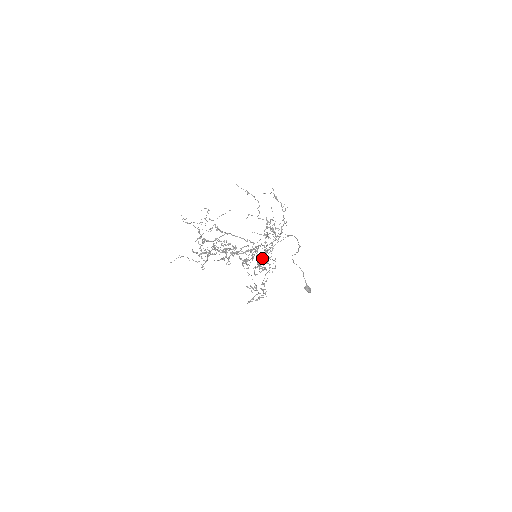
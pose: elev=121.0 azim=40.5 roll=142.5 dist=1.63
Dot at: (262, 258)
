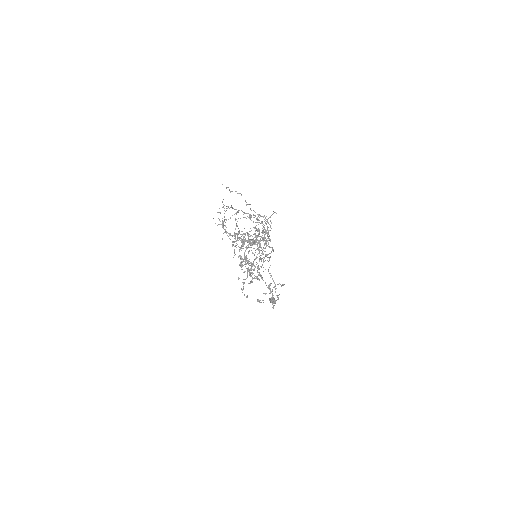
Dot at: occluded
